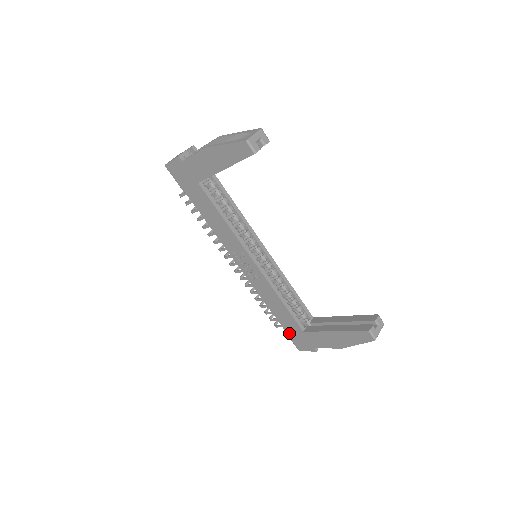
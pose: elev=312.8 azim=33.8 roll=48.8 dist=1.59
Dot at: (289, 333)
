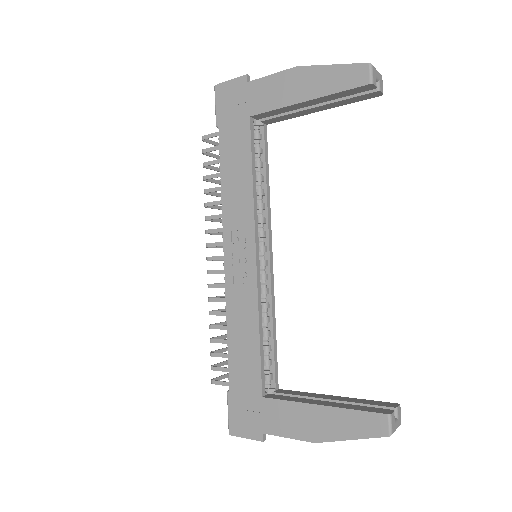
Dot at: (234, 396)
